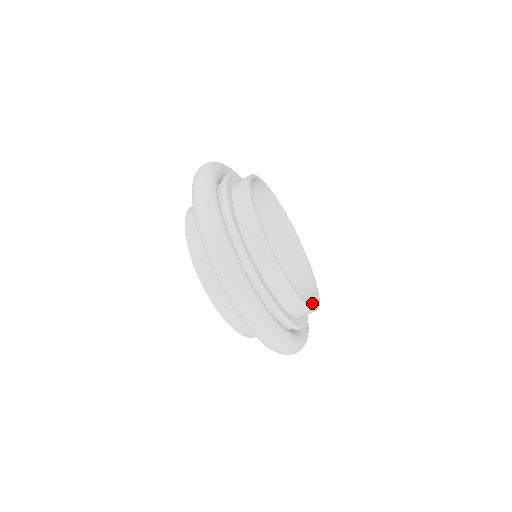
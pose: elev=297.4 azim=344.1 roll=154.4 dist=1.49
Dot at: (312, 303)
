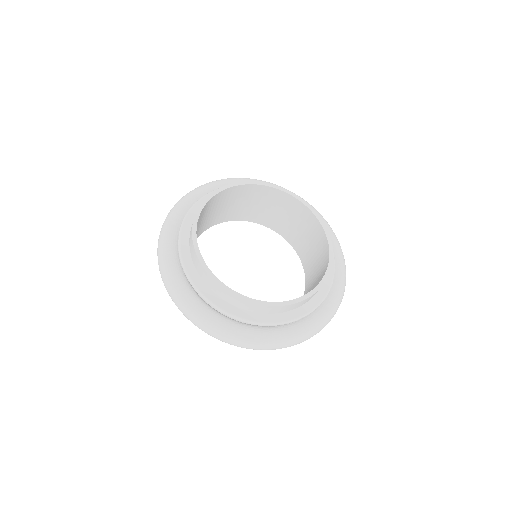
Dot at: occluded
